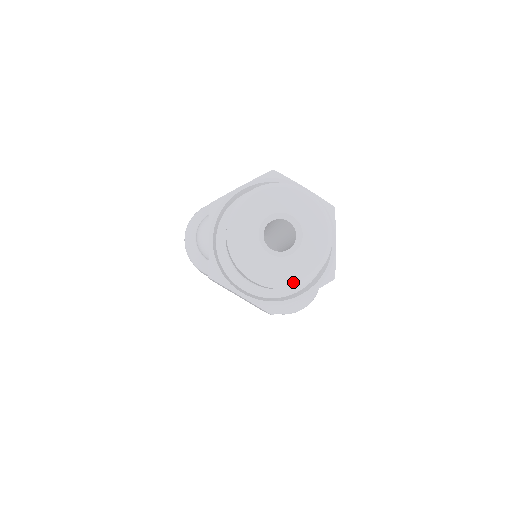
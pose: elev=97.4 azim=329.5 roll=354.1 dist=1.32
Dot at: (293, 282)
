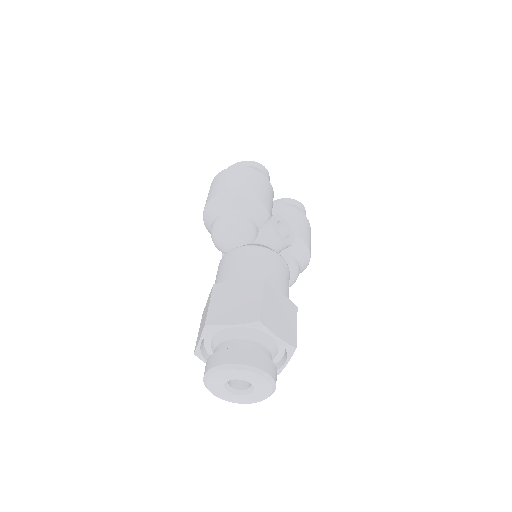
Dot at: (239, 403)
